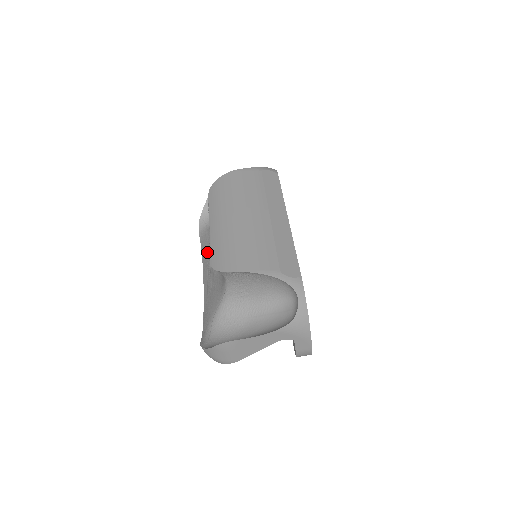
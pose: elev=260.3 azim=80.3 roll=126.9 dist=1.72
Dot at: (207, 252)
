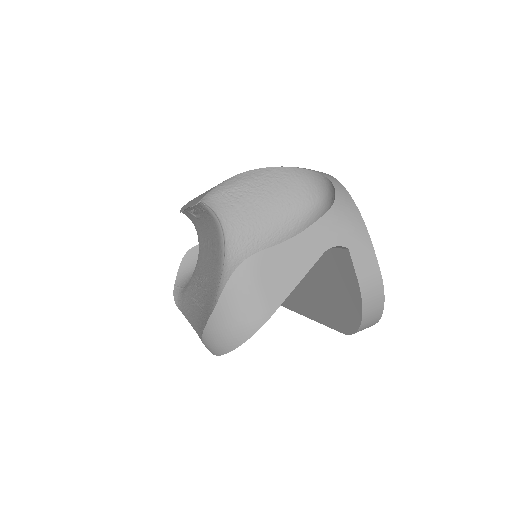
Dot at: (190, 297)
